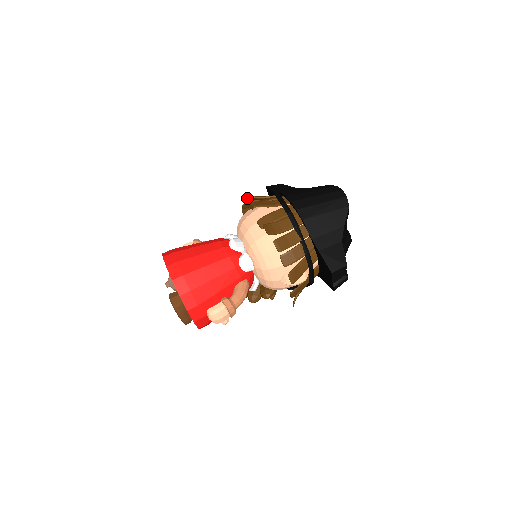
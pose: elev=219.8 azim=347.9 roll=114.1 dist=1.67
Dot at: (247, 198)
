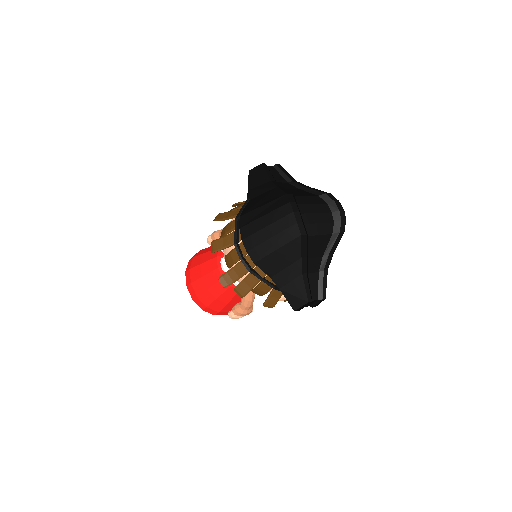
Dot at: (219, 217)
